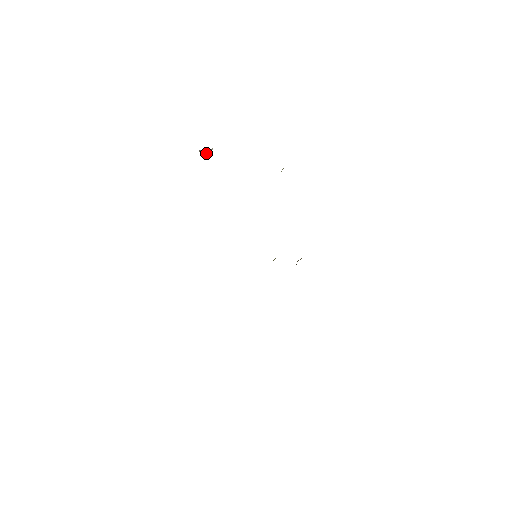
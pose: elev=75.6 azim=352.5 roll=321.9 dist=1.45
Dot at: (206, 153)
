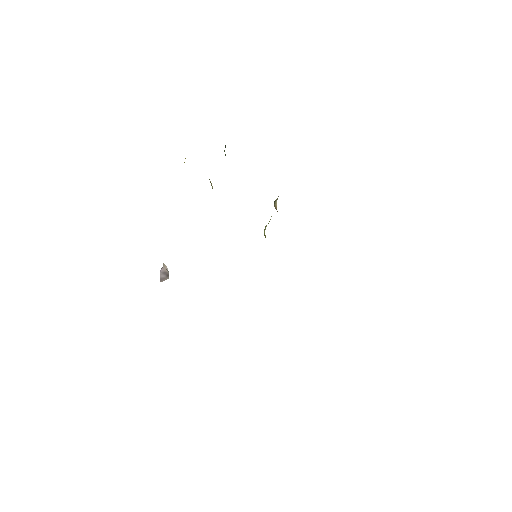
Dot at: (167, 276)
